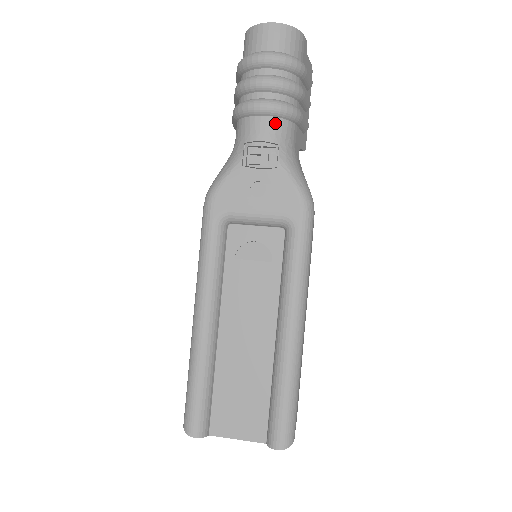
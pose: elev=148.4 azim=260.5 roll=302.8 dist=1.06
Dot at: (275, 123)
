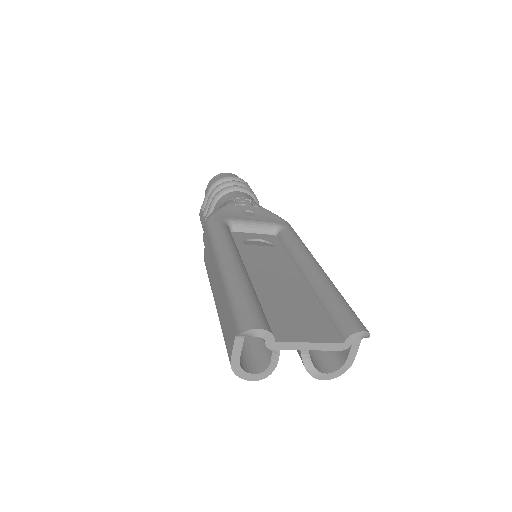
Dot at: (248, 195)
